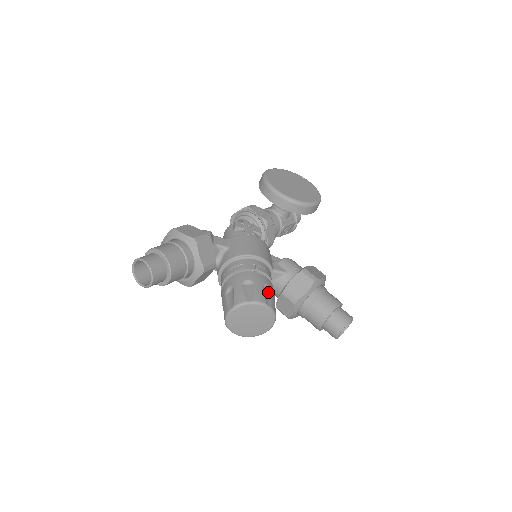
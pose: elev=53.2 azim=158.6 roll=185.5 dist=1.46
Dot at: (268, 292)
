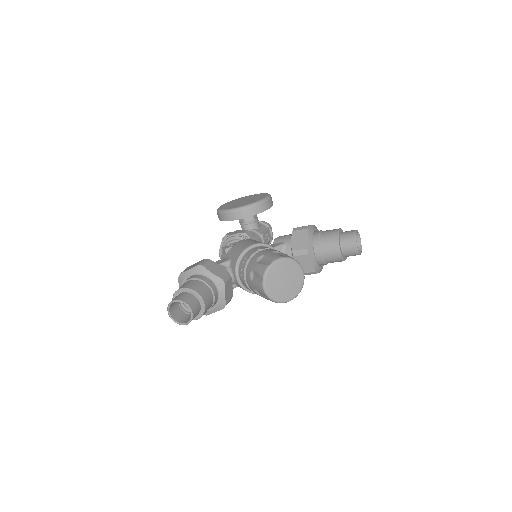
Dot at: (280, 254)
